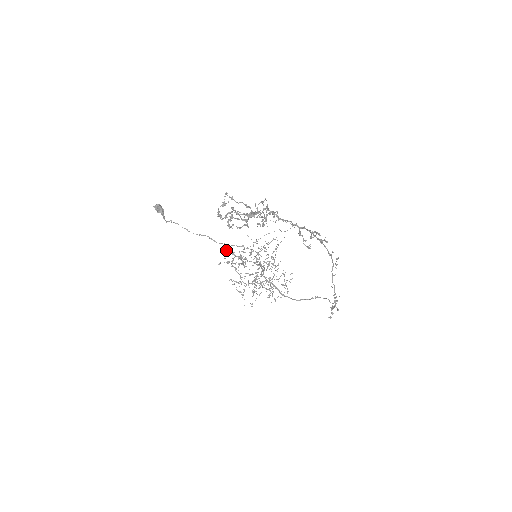
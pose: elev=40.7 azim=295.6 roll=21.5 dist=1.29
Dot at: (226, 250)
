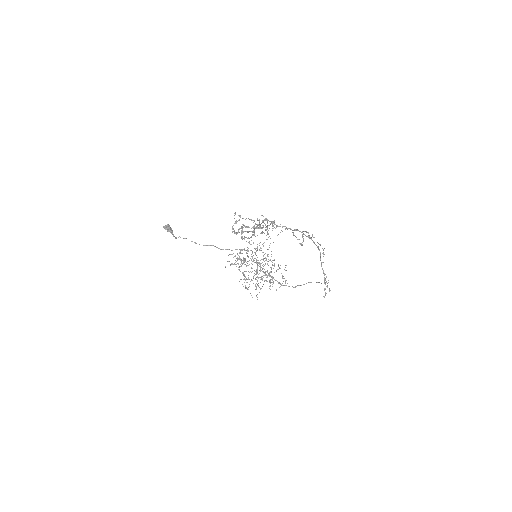
Dot at: (229, 254)
